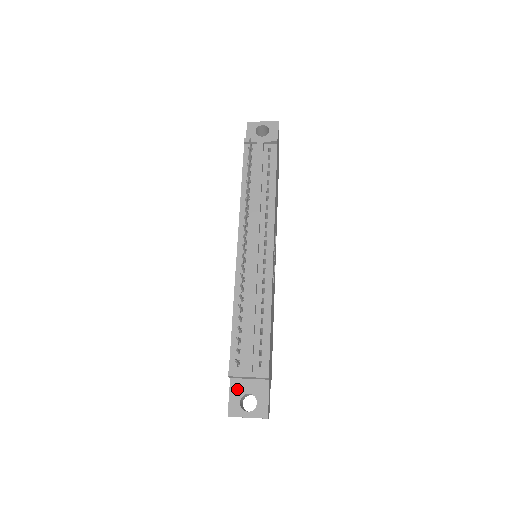
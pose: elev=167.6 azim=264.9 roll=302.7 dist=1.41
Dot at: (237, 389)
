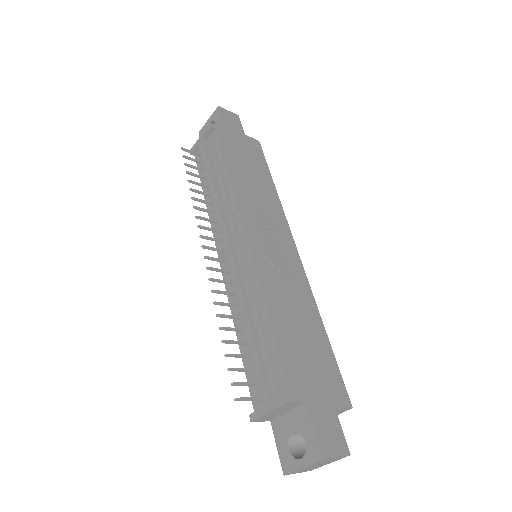
Dot at: (280, 432)
